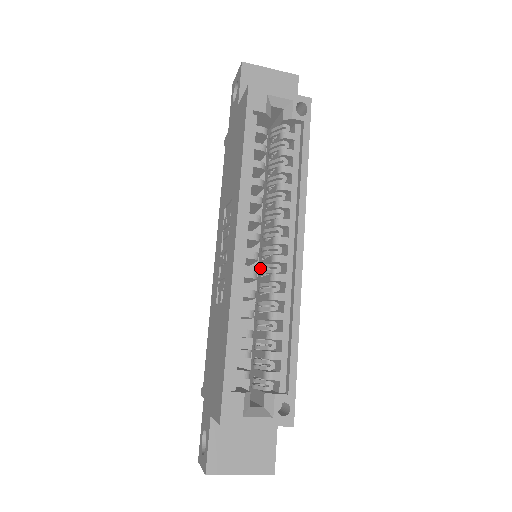
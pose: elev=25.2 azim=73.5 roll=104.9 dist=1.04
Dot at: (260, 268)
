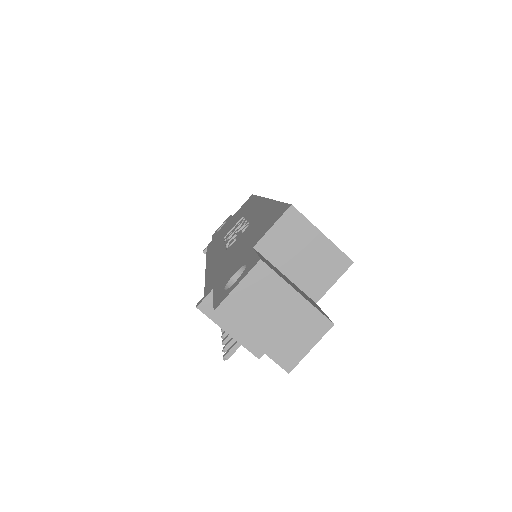
Dot at: occluded
